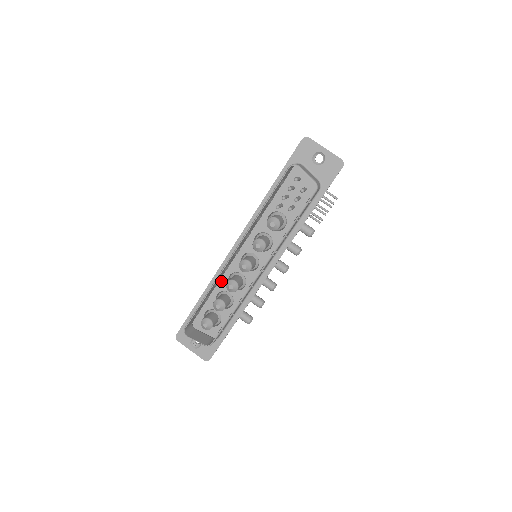
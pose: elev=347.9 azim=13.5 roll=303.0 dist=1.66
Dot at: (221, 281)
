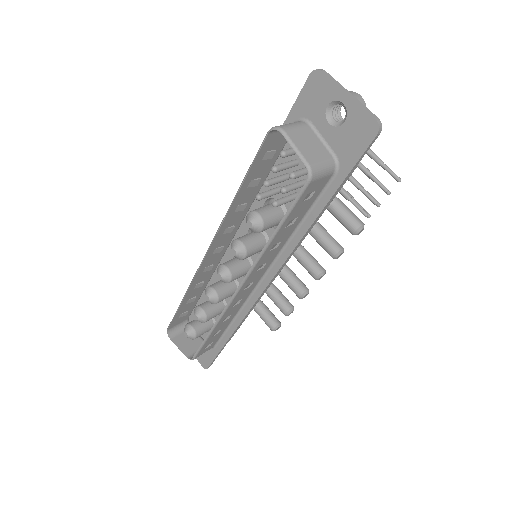
Dot at: (214, 279)
